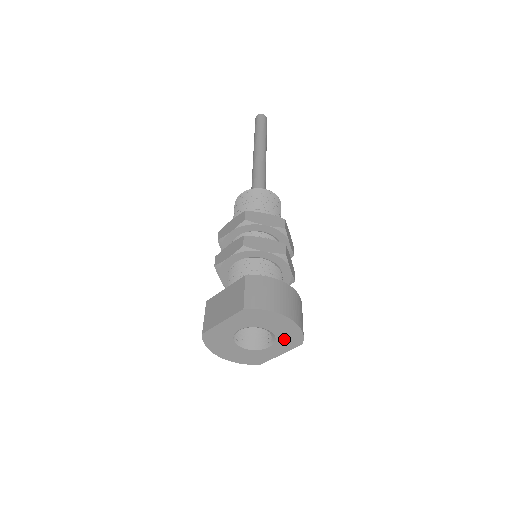
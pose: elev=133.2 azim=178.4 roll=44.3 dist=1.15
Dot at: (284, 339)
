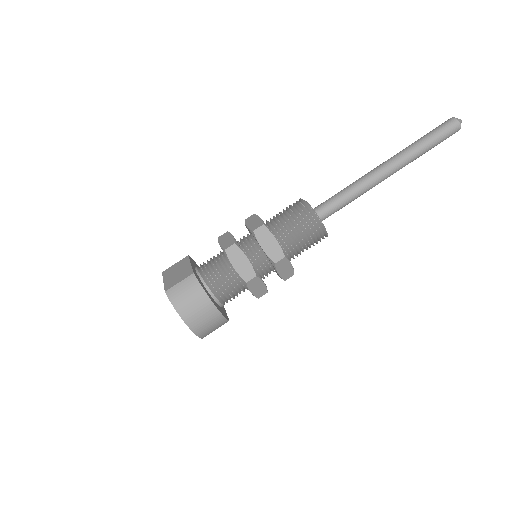
Dot at: occluded
